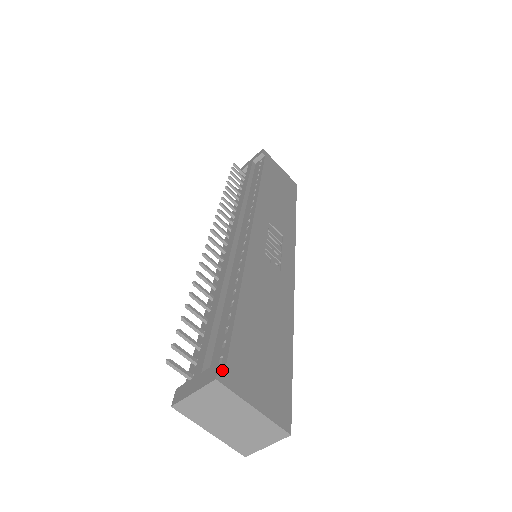
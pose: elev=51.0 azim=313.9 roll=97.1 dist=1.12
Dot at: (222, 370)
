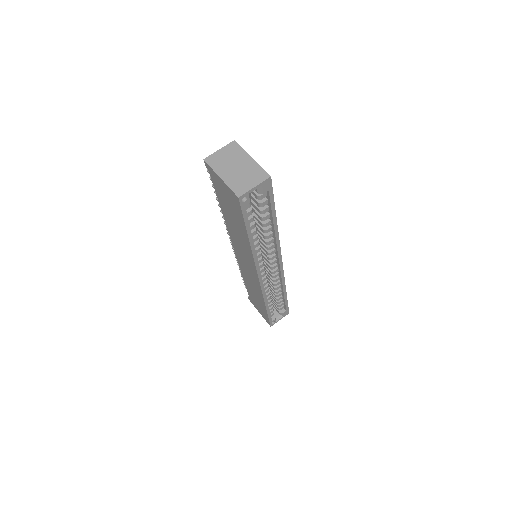
Dot at: occluded
